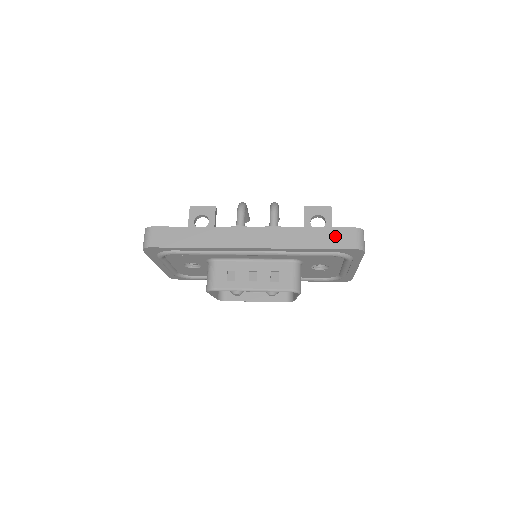
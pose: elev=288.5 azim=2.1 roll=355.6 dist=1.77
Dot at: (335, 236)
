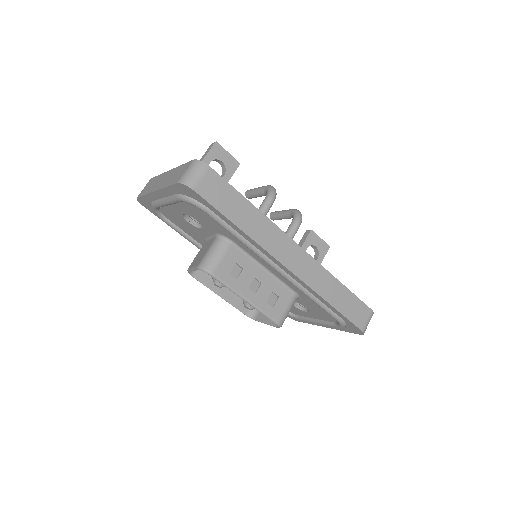
Dot at: (355, 307)
